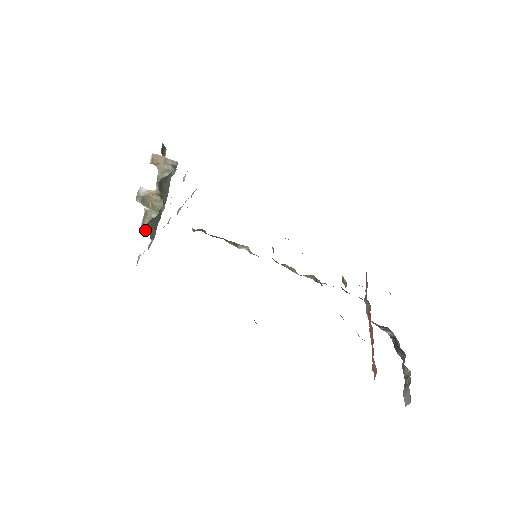
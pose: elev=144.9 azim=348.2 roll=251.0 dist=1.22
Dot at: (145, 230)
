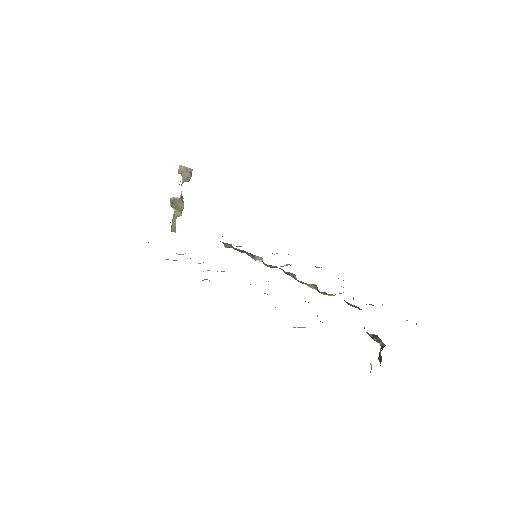
Dot at: (173, 229)
